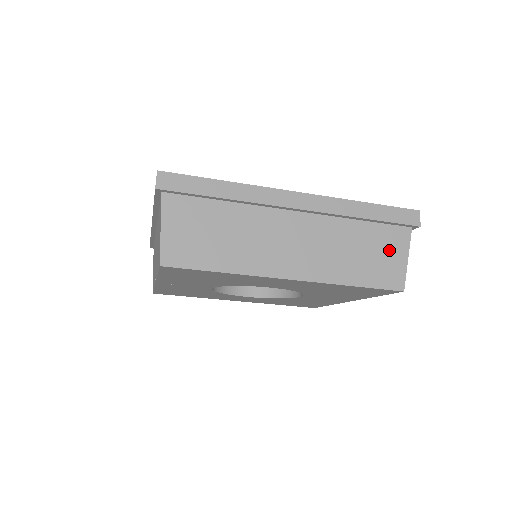
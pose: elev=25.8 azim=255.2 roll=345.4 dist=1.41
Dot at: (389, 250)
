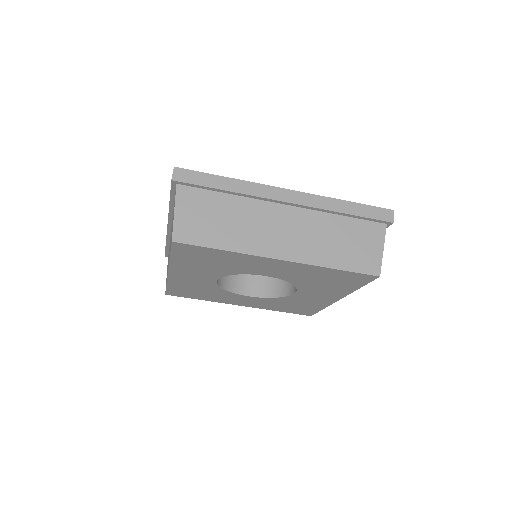
Dot at: (367, 241)
